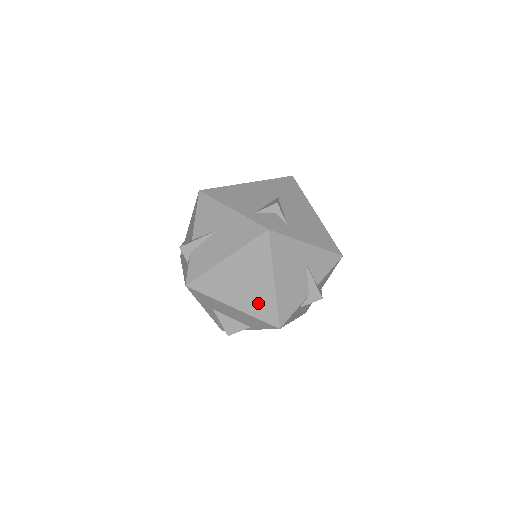
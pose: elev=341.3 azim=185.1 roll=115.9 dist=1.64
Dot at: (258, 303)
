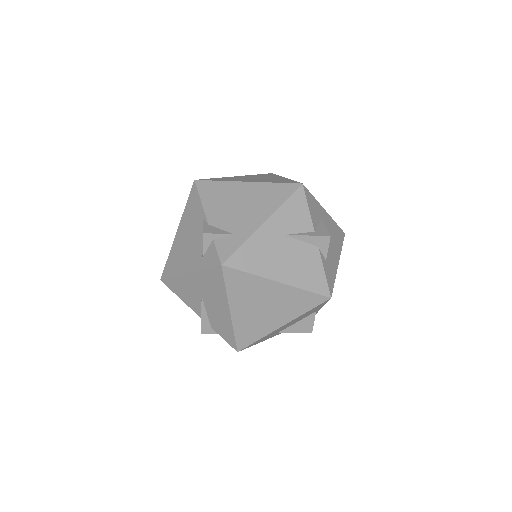
Dot at: (292, 305)
